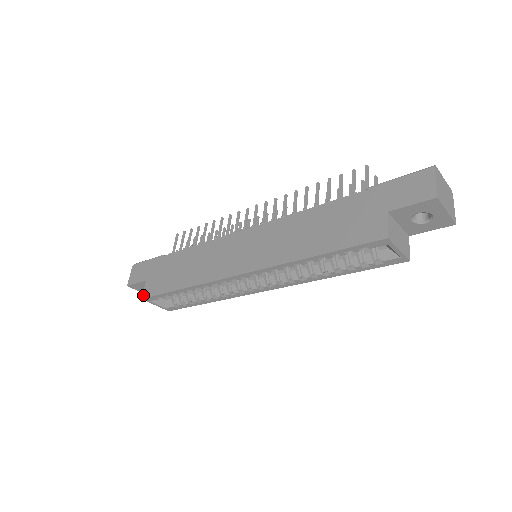
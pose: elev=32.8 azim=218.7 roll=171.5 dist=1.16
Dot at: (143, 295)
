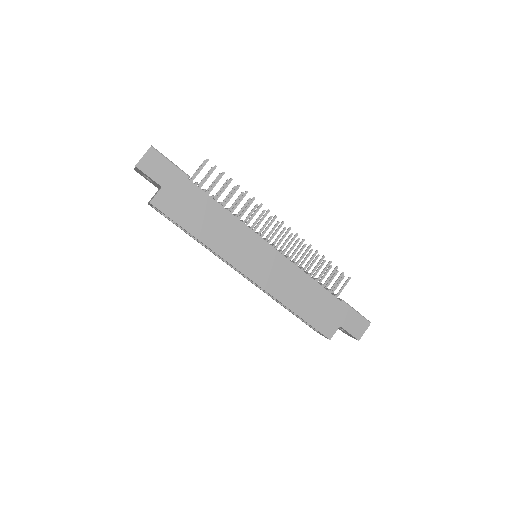
Dot at: (153, 201)
